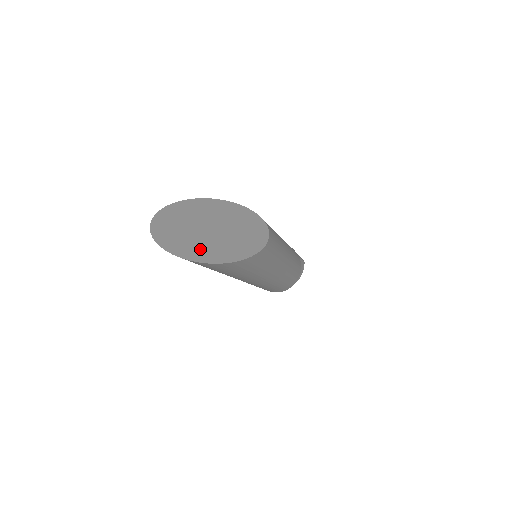
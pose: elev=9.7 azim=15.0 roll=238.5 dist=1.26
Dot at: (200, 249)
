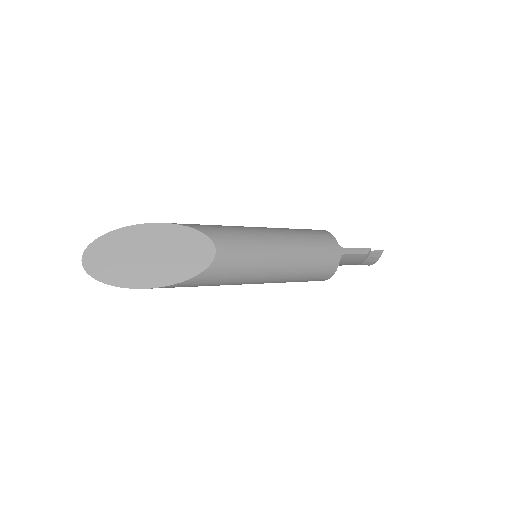
Dot at: (120, 274)
